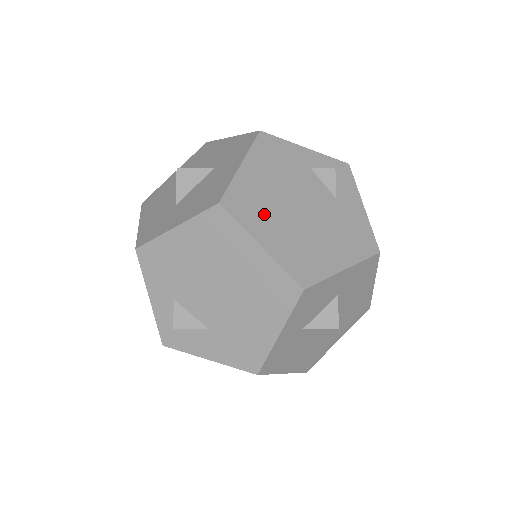
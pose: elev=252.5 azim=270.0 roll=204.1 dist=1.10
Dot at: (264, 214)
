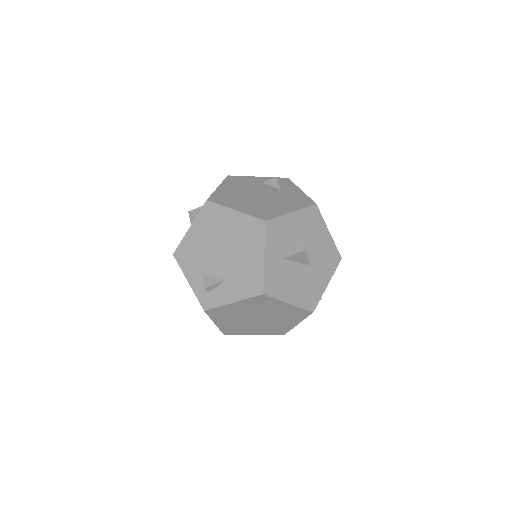
Dot at: (235, 200)
